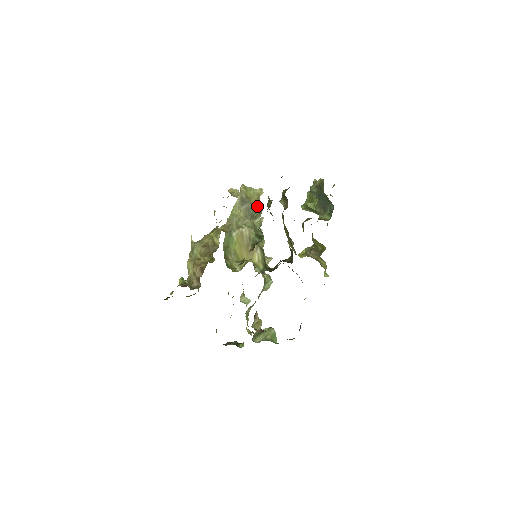
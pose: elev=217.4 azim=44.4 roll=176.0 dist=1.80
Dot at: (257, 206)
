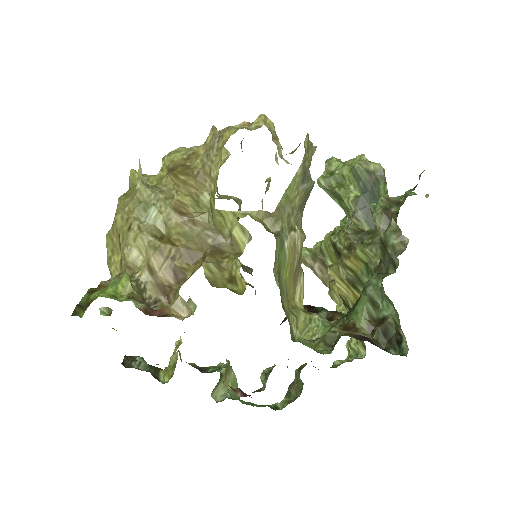
Dot at: occluded
